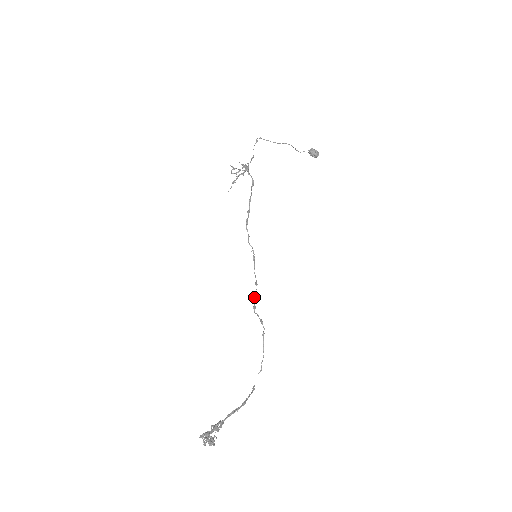
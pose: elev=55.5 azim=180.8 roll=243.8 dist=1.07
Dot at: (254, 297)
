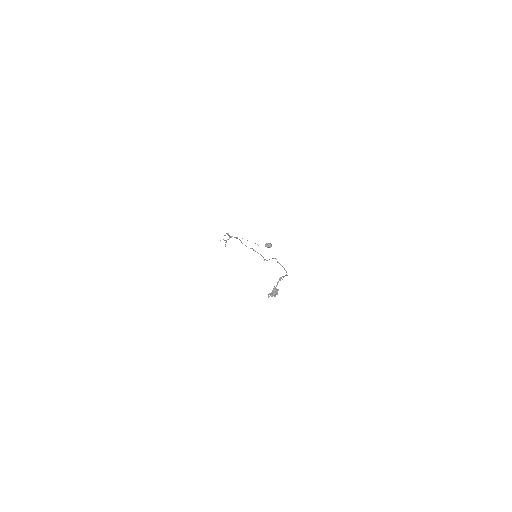
Dot at: occluded
